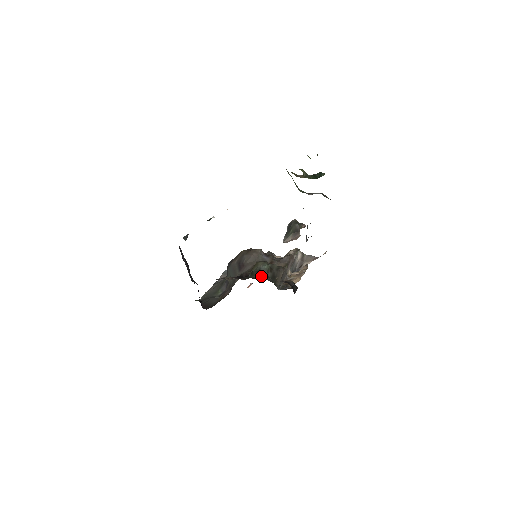
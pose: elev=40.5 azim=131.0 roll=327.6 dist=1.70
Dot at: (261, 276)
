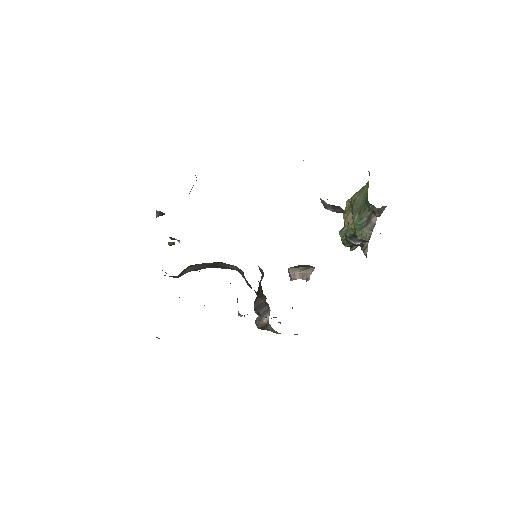
Dot at: occluded
